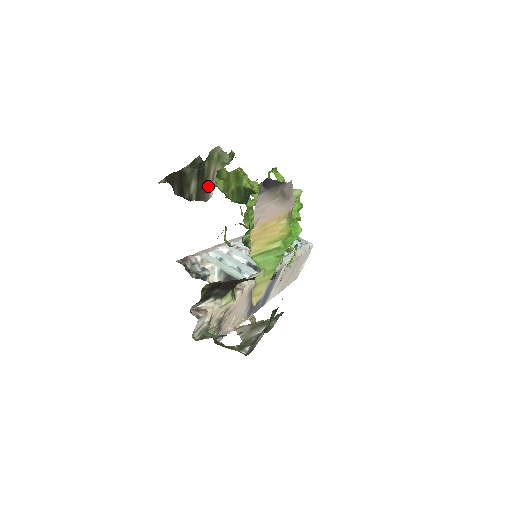
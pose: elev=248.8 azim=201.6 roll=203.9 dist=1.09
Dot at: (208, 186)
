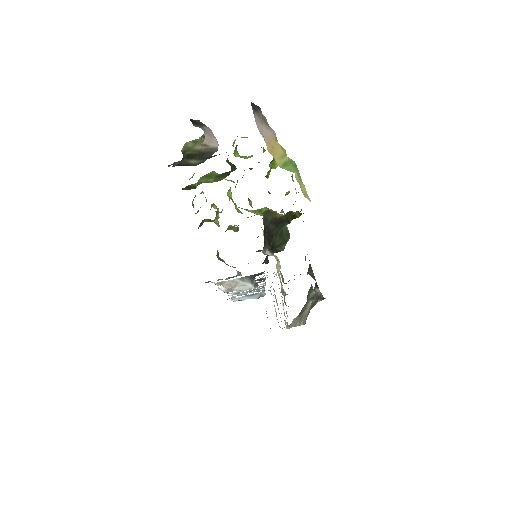
Dot at: (207, 149)
